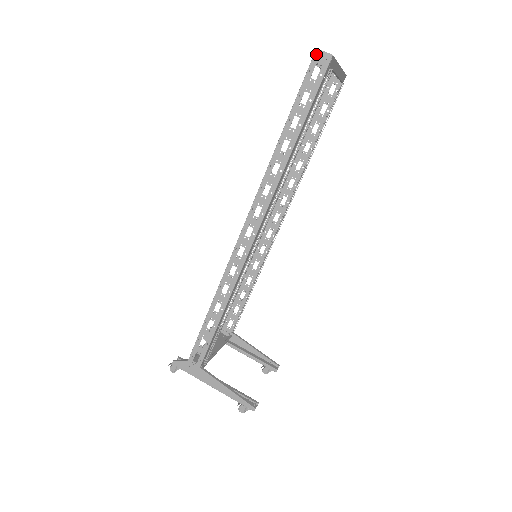
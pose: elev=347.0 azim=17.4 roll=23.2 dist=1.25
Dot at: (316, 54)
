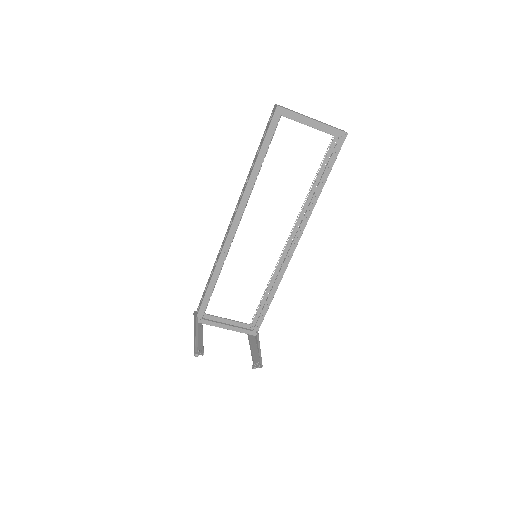
Dot at: (274, 107)
